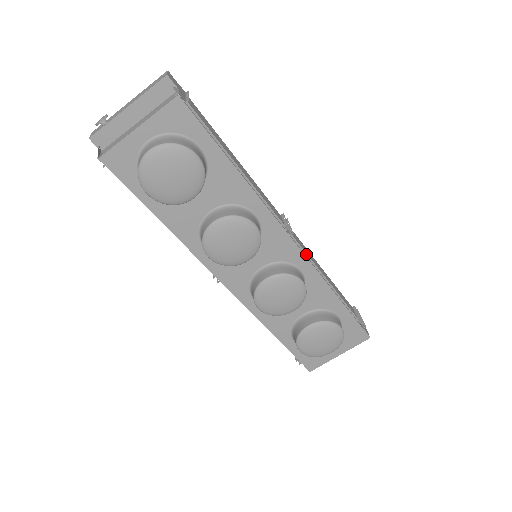
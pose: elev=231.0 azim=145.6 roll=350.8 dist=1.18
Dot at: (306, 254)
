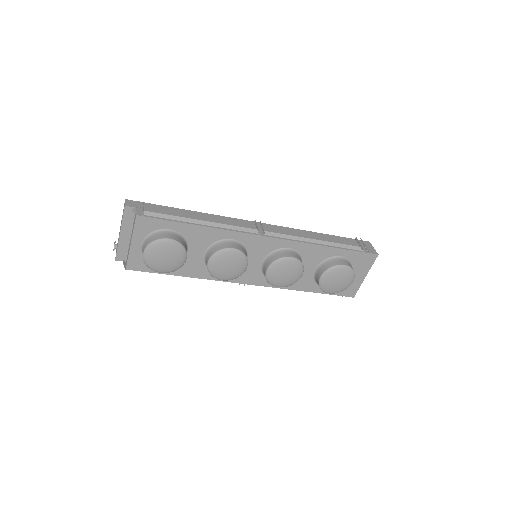
Dot at: (287, 235)
